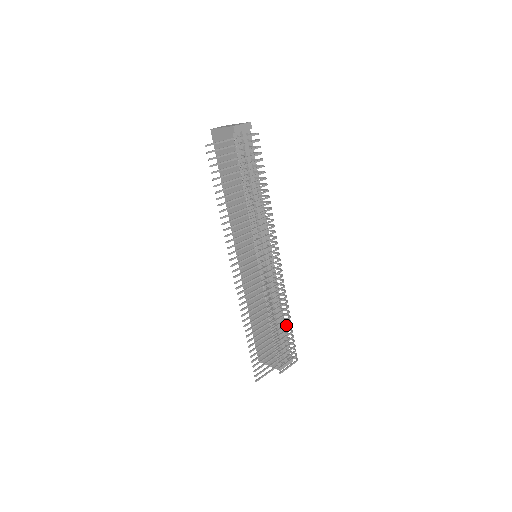
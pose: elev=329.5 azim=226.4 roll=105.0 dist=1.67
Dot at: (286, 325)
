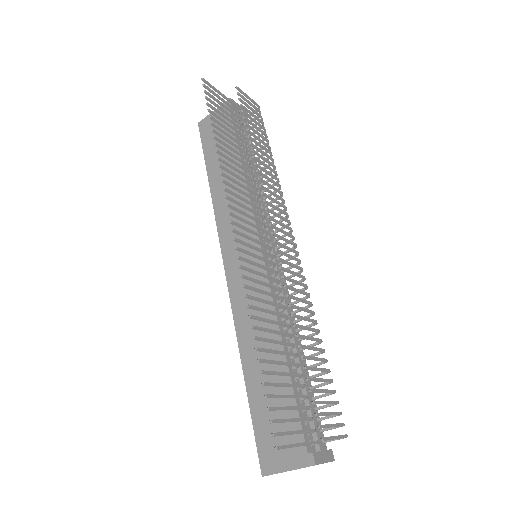
Dot at: (318, 348)
